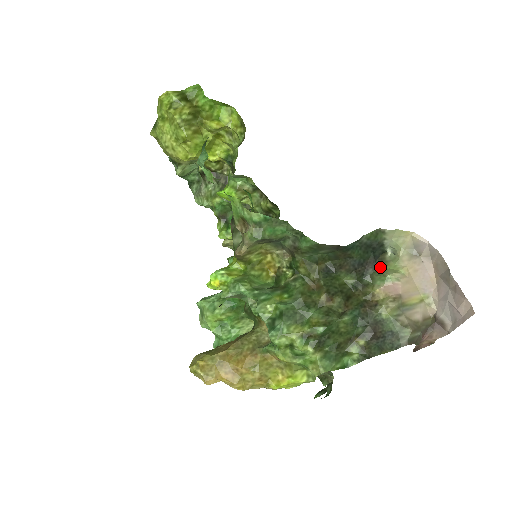
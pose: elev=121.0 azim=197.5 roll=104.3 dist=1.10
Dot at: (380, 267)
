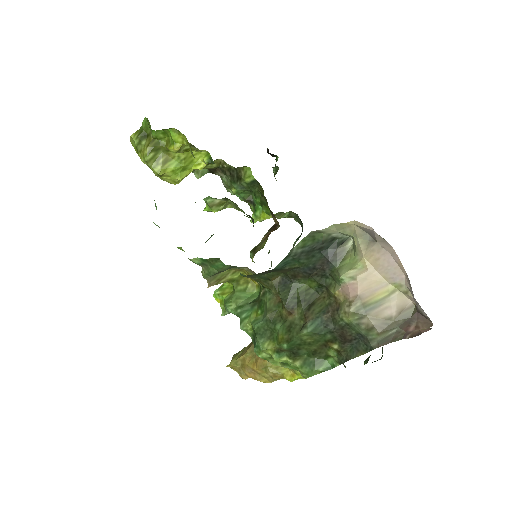
Dot at: (336, 264)
